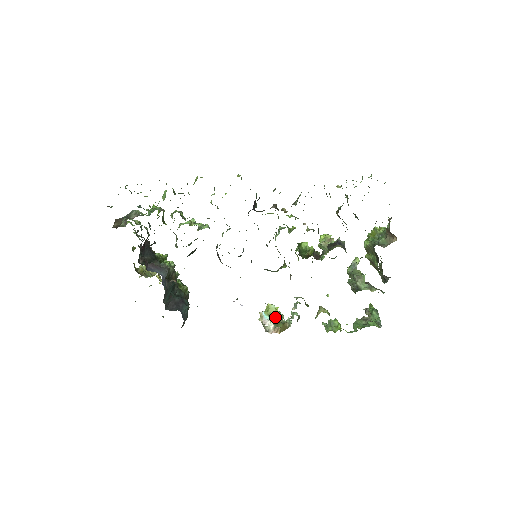
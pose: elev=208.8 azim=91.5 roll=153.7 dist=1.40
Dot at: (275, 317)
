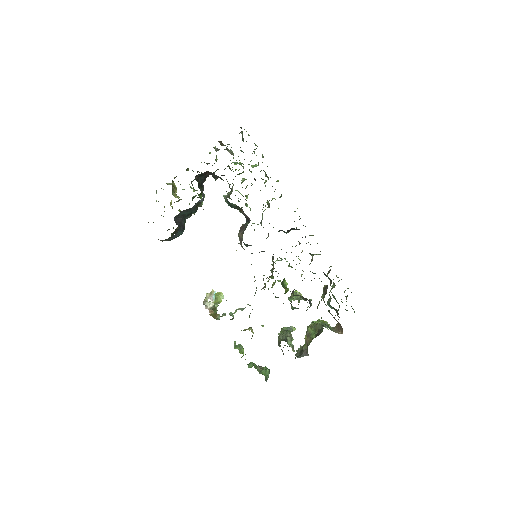
Dot at: (215, 304)
